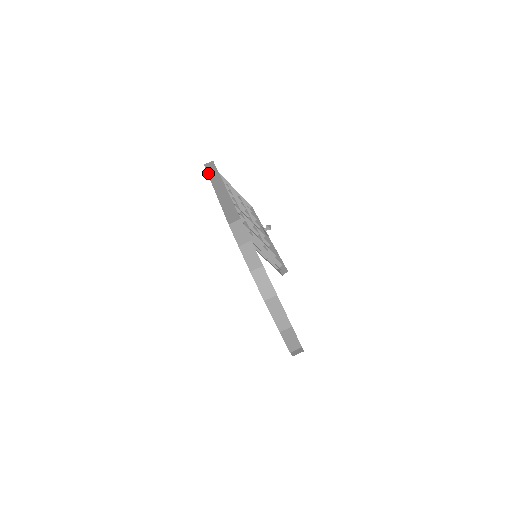
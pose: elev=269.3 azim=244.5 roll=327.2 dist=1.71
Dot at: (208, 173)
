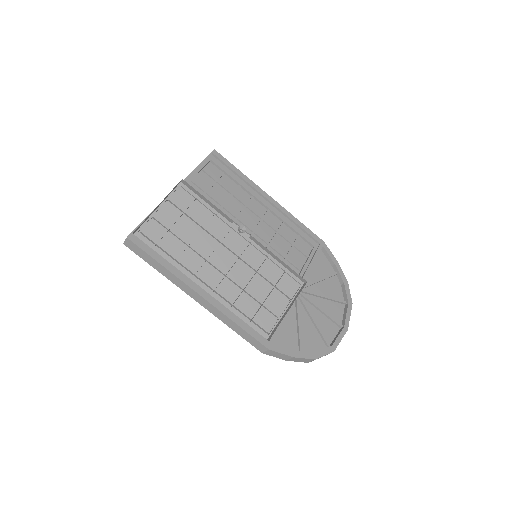
Dot at: occluded
